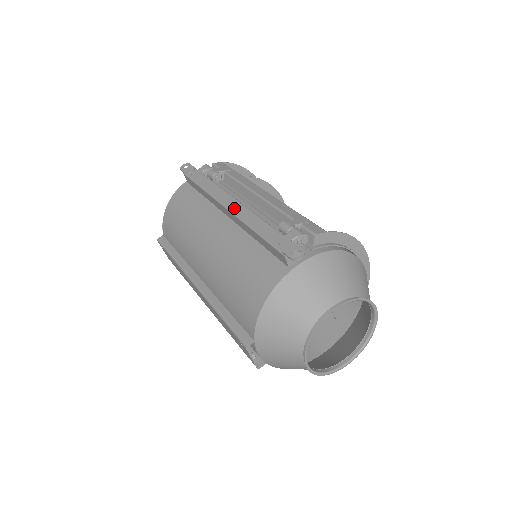
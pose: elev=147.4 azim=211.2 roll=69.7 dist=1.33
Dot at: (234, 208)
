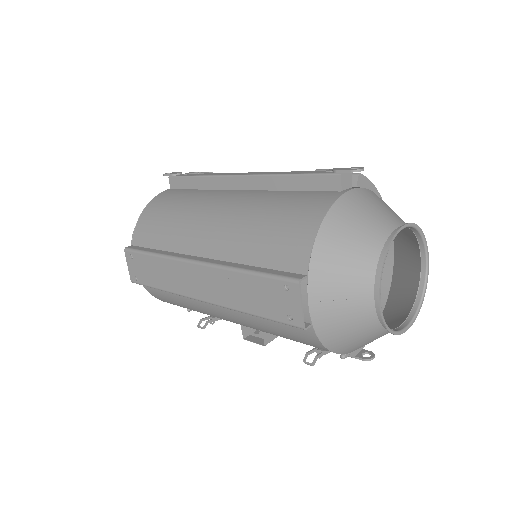
Dot at: (251, 173)
